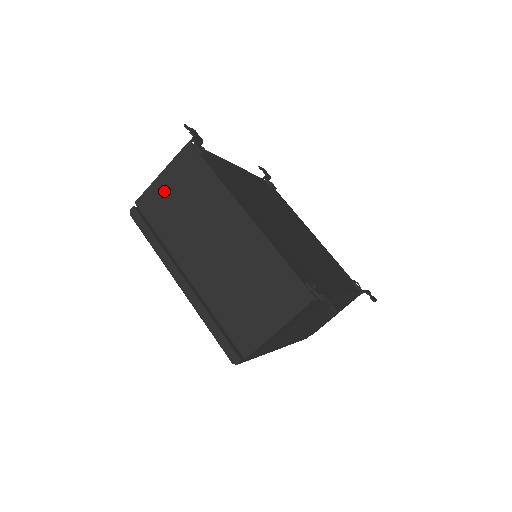
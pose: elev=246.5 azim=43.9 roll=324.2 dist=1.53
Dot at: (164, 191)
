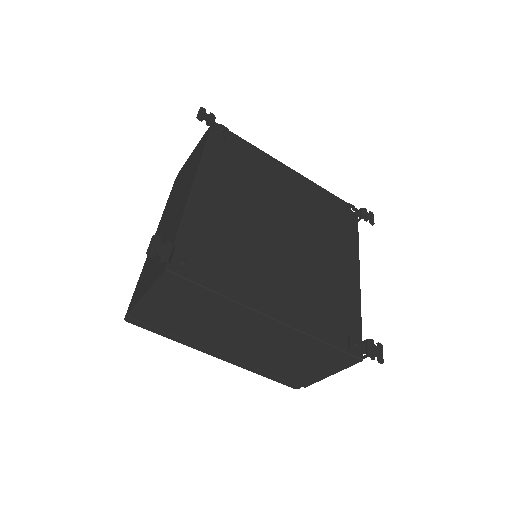
Dot at: (159, 308)
